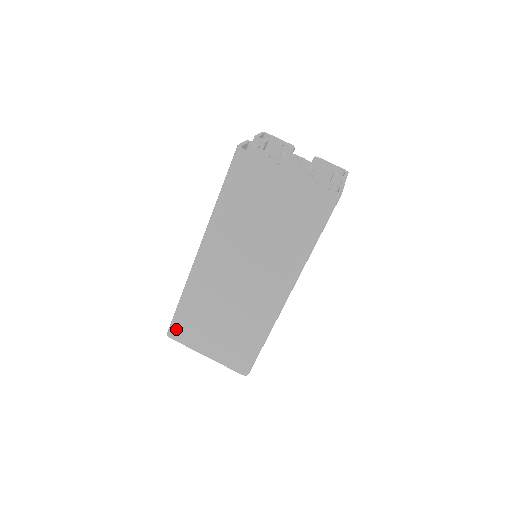
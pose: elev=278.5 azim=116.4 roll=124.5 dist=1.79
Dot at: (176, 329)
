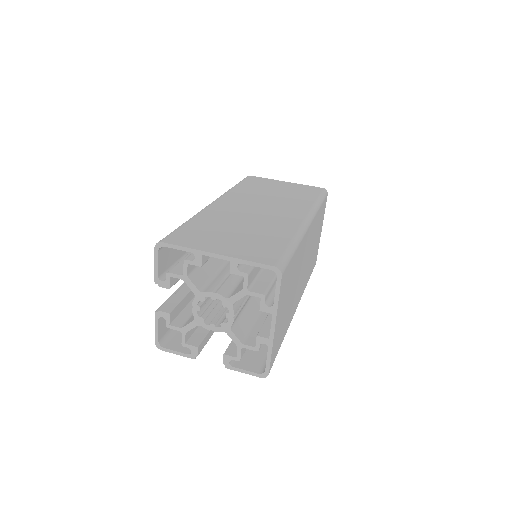
Dot at: (174, 236)
